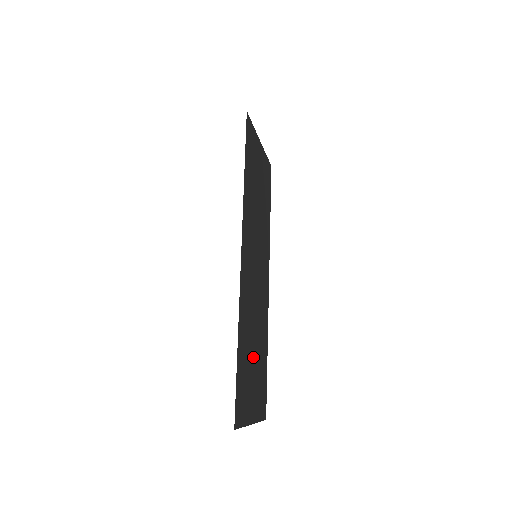
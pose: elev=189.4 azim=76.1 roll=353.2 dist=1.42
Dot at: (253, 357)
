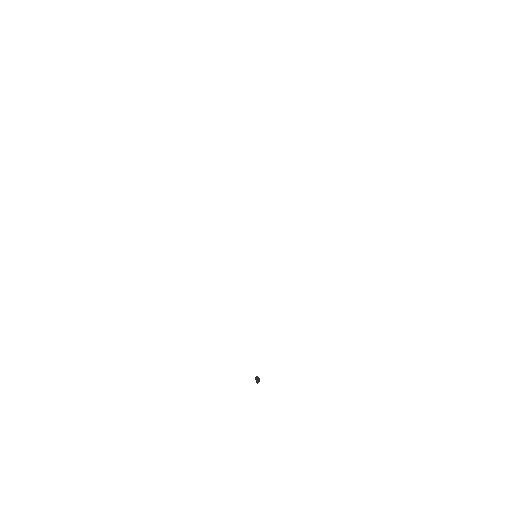
Dot at: occluded
